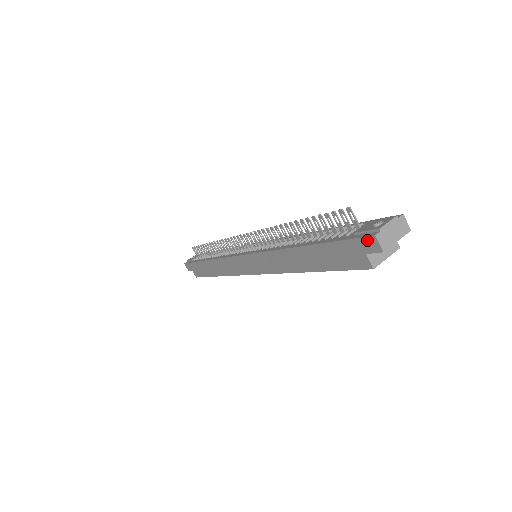
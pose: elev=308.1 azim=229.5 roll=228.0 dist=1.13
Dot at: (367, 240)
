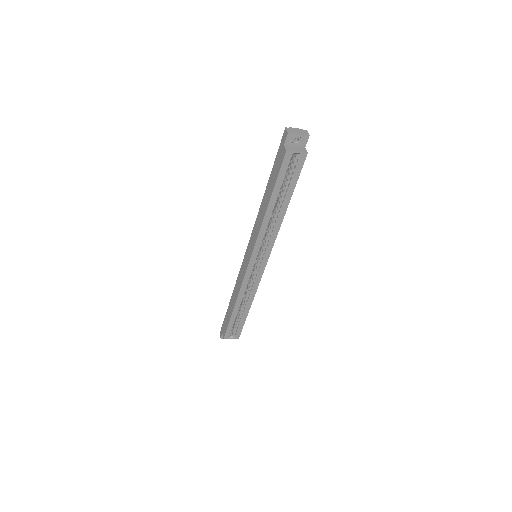
Dot at: (284, 135)
